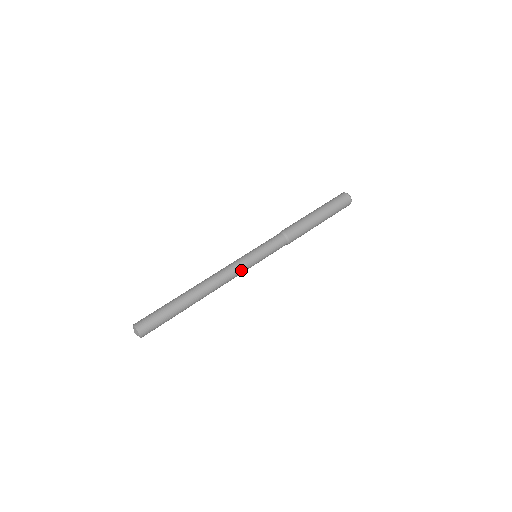
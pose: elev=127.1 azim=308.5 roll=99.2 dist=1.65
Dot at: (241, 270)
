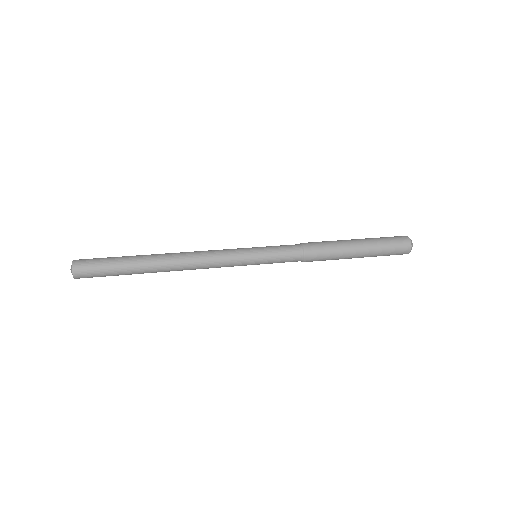
Dot at: (227, 257)
